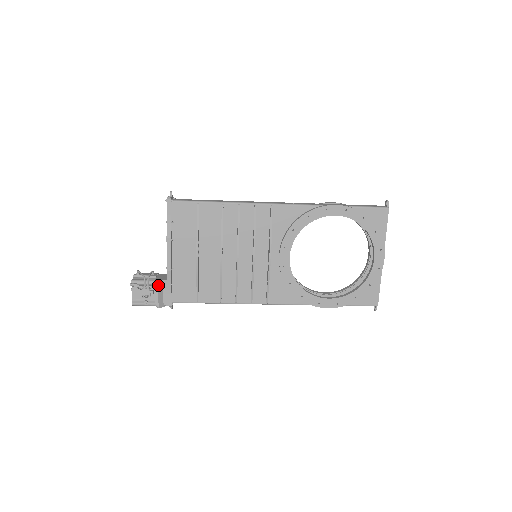
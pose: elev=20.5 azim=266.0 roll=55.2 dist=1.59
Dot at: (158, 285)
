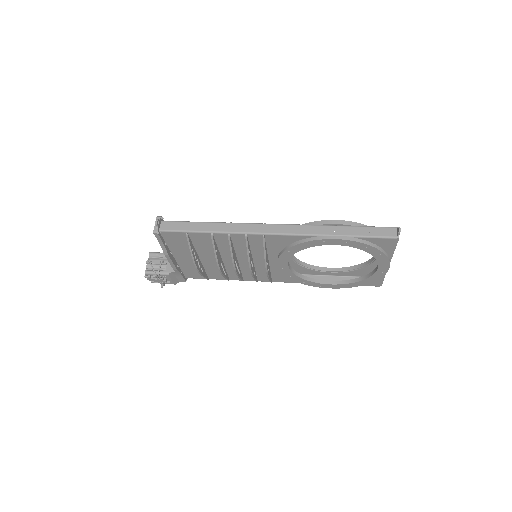
Dot at: (169, 276)
